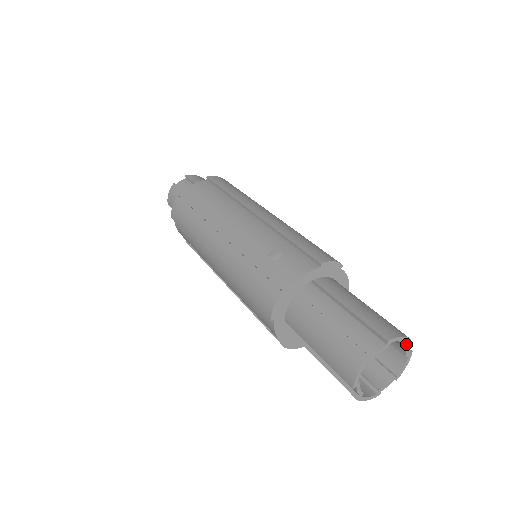
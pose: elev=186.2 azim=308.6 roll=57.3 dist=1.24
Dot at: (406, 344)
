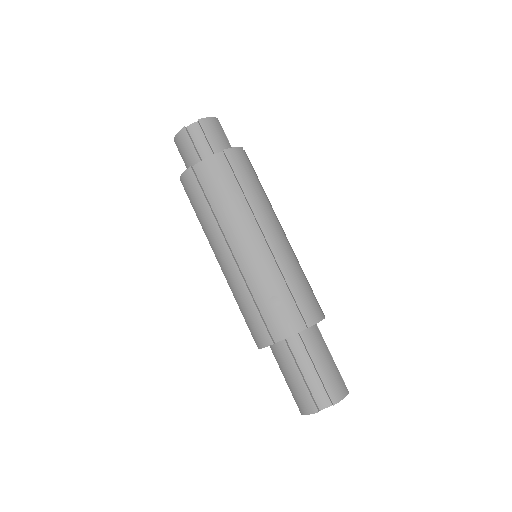
Dot at: occluded
